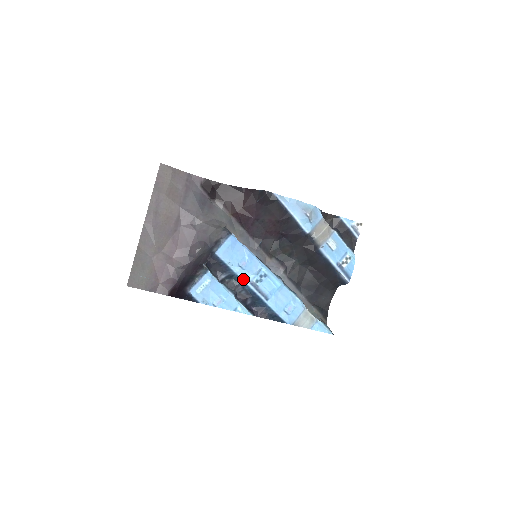
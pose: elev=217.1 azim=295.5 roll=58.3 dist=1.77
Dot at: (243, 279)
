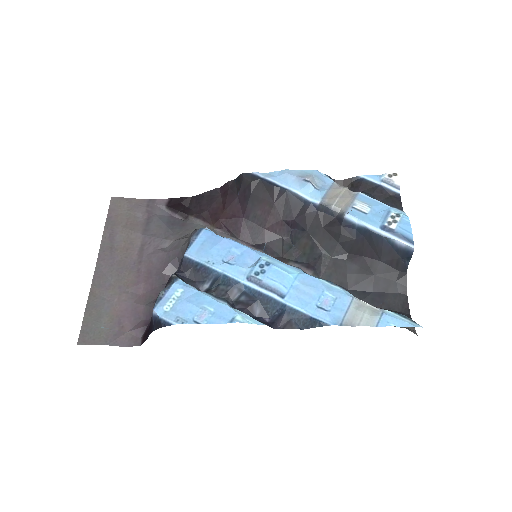
Dot at: (235, 278)
